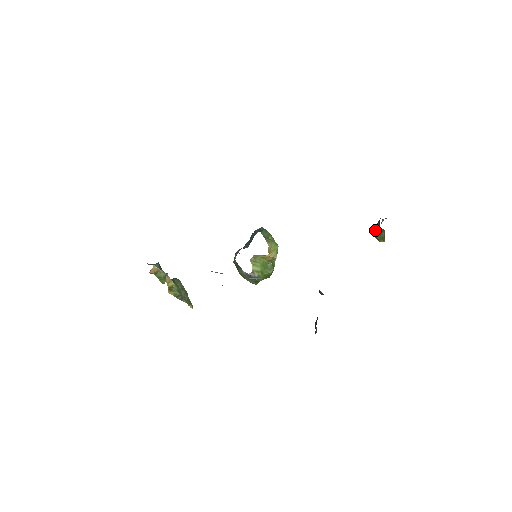
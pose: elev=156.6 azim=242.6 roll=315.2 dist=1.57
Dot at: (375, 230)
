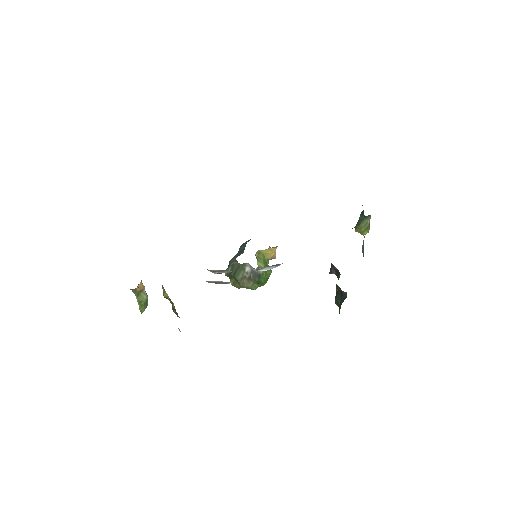
Dot at: (360, 221)
